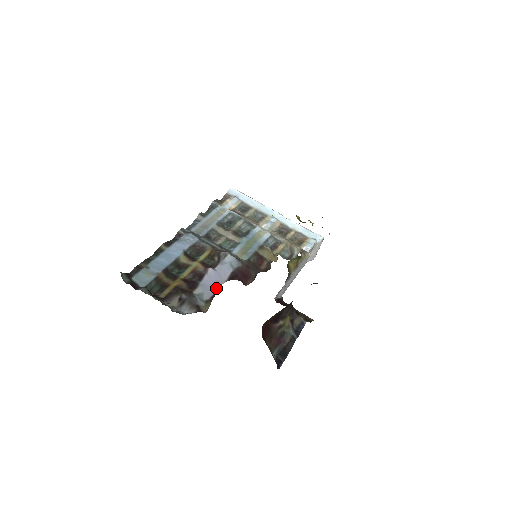
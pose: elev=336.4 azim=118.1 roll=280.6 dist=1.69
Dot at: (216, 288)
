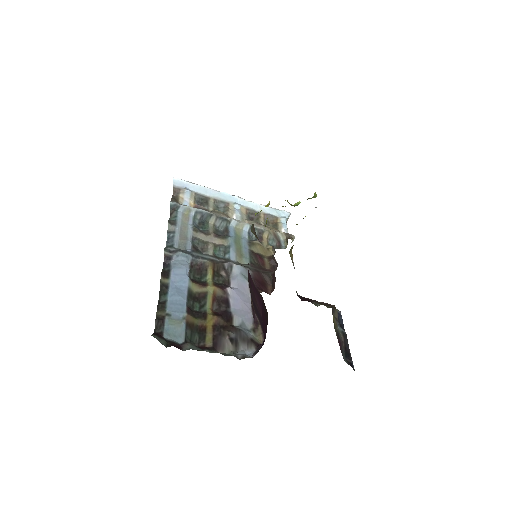
Dot at: (249, 310)
